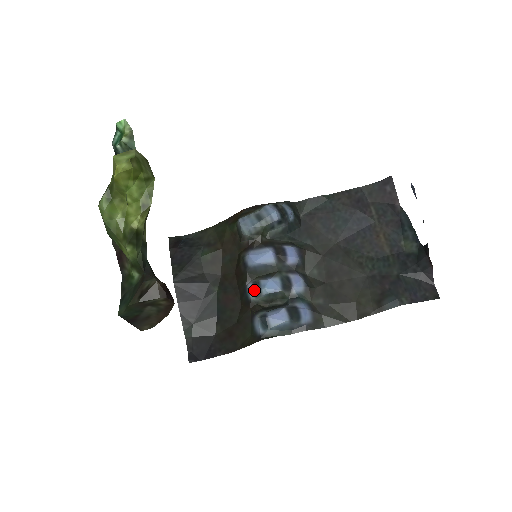
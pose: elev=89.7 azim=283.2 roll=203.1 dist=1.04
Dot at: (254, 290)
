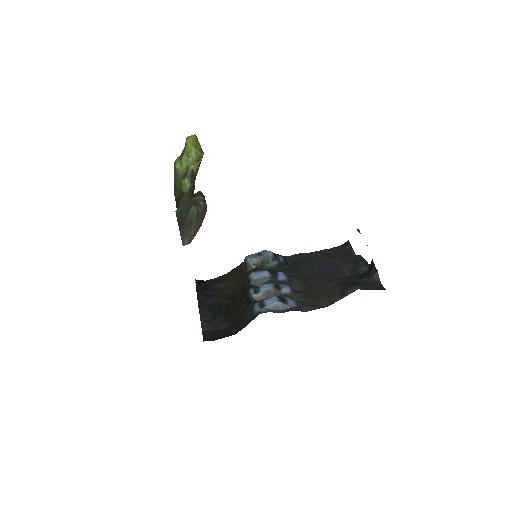
Dot at: (255, 291)
